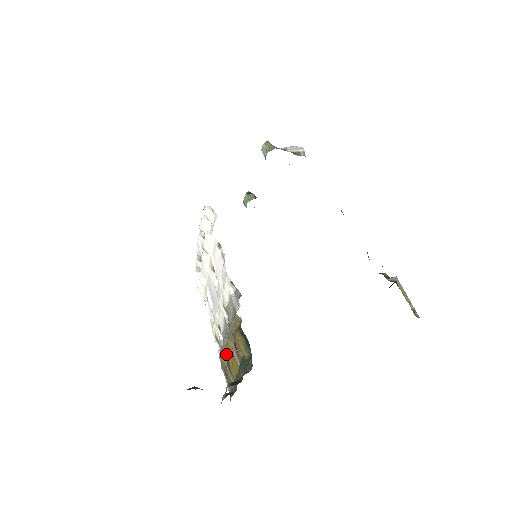
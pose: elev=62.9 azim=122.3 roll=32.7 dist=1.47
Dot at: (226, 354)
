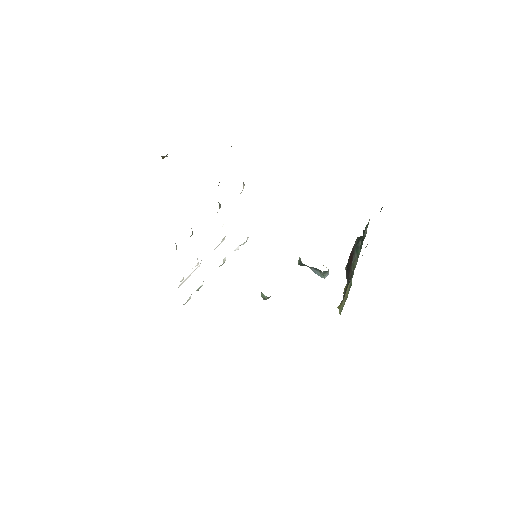
Dot at: occluded
